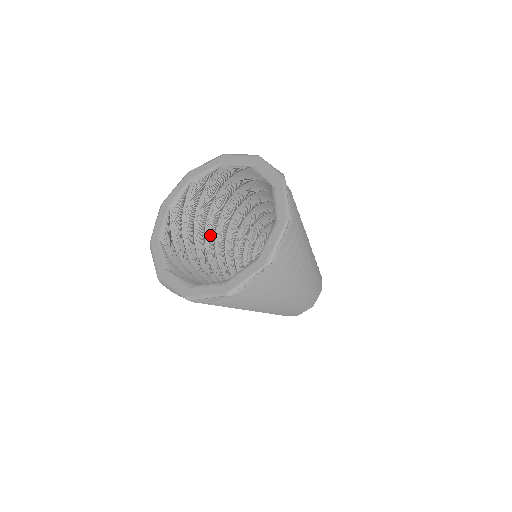
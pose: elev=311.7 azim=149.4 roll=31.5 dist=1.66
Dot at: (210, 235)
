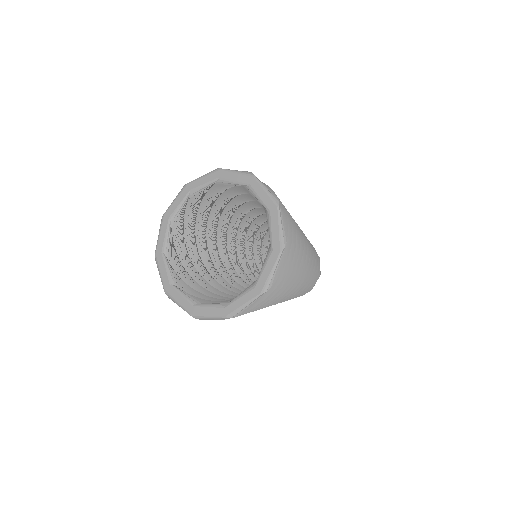
Dot at: (207, 260)
